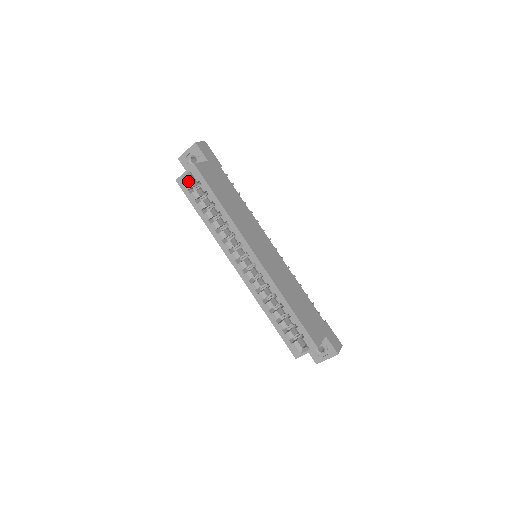
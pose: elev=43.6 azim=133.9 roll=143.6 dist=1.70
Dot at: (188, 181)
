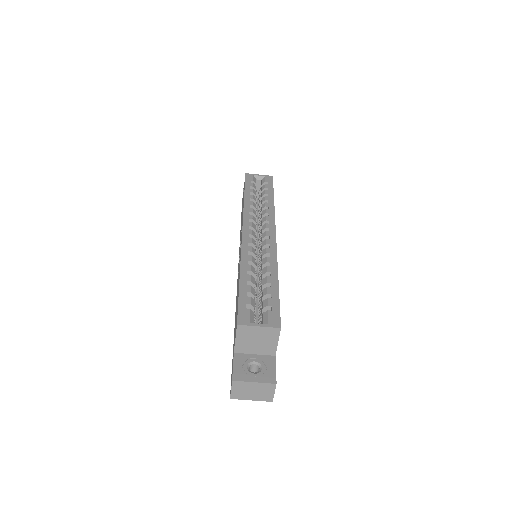
Dot at: (255, 180)
